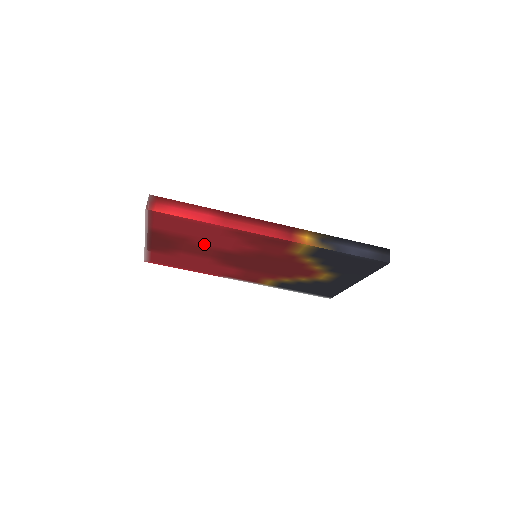
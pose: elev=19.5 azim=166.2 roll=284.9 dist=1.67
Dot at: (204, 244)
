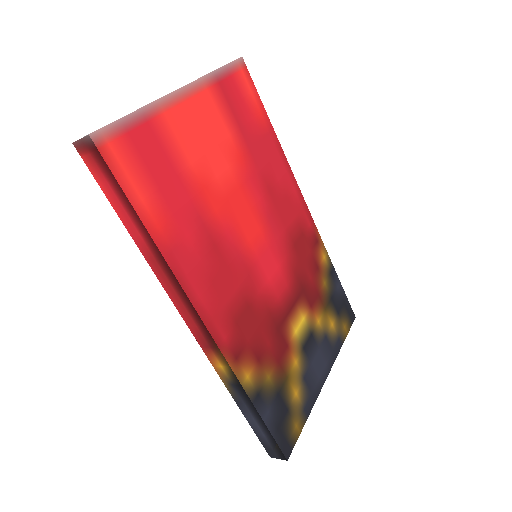
Dot at: occluded
